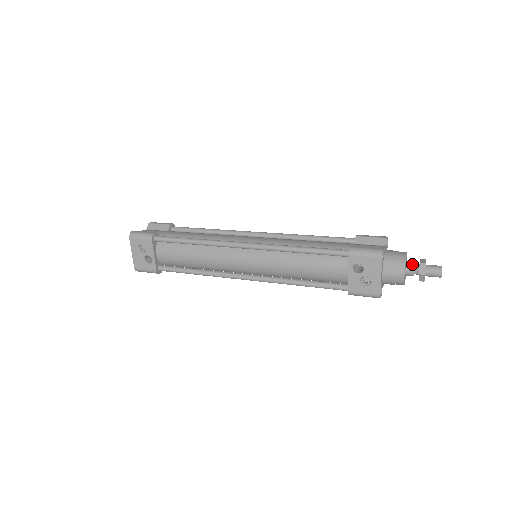
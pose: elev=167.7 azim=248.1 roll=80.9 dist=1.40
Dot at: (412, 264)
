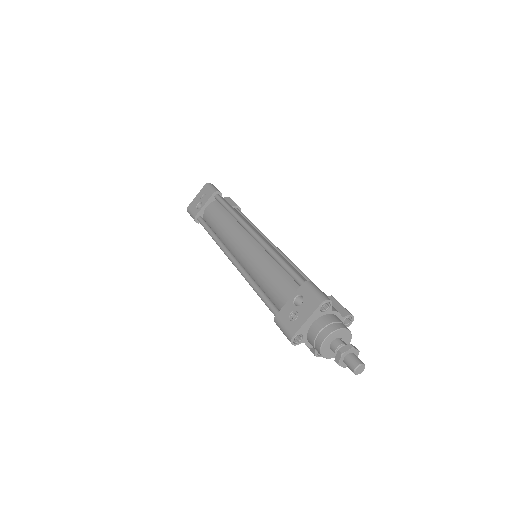
Dot at: (344, 342)
